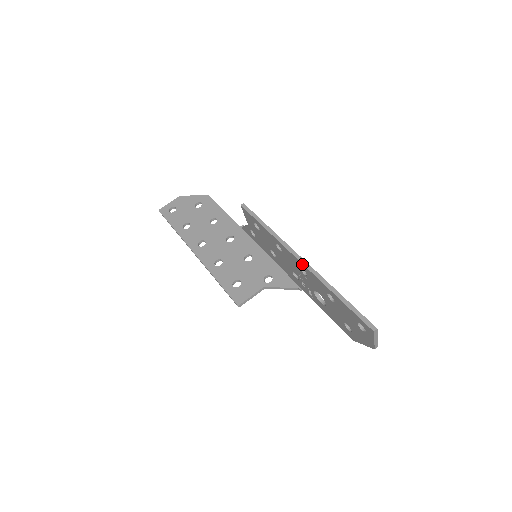
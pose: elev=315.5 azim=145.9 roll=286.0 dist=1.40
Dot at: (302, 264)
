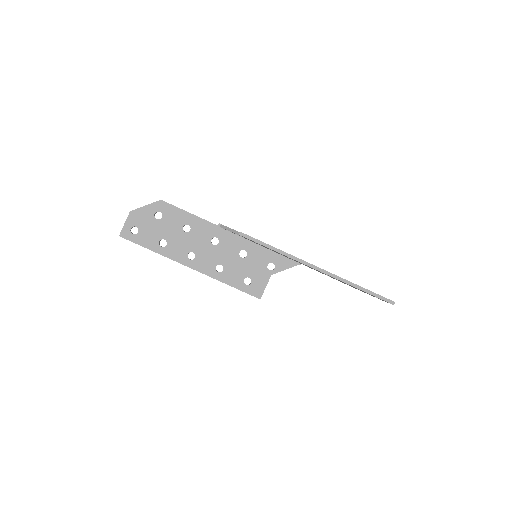
Dot at: occluded
